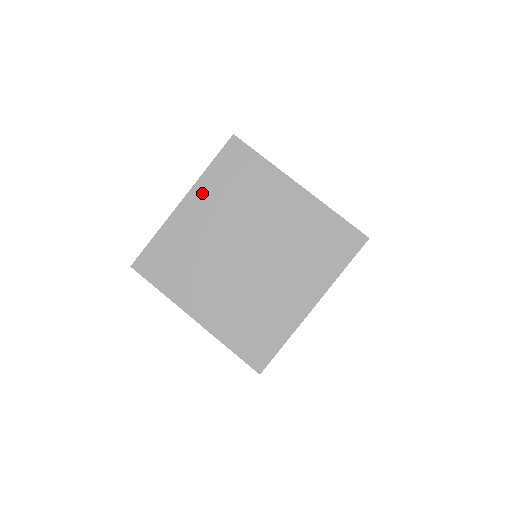
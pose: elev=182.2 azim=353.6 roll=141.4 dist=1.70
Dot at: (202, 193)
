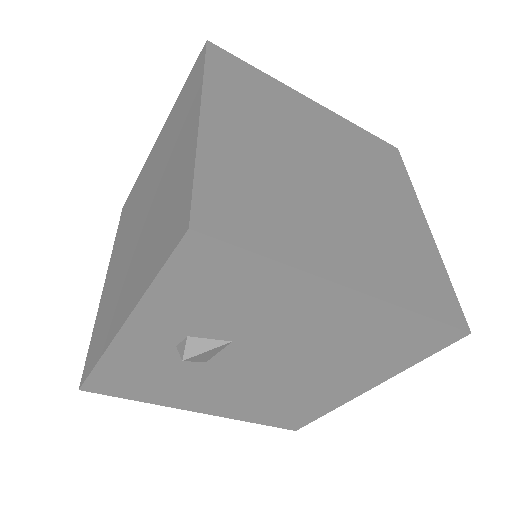
Dot at: (221, 103)
